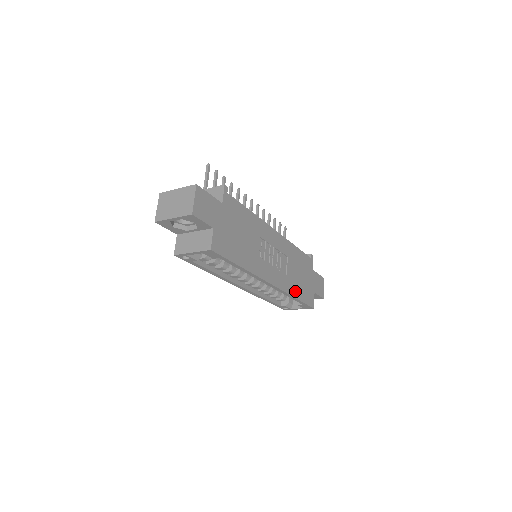
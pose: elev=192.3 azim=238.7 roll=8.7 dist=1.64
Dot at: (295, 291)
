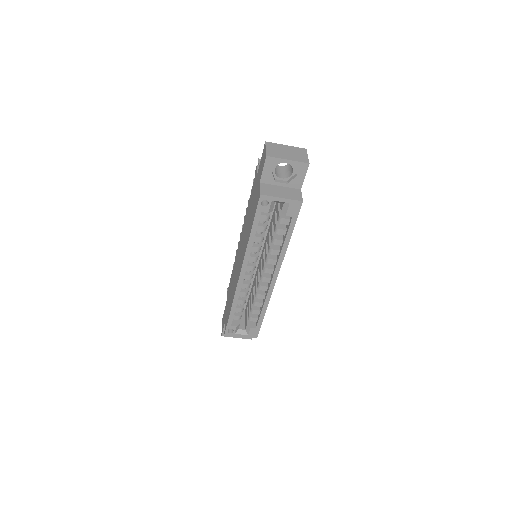
Dot at: occluded
